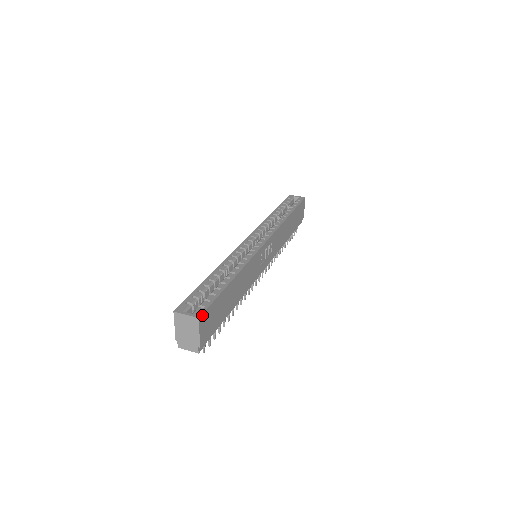
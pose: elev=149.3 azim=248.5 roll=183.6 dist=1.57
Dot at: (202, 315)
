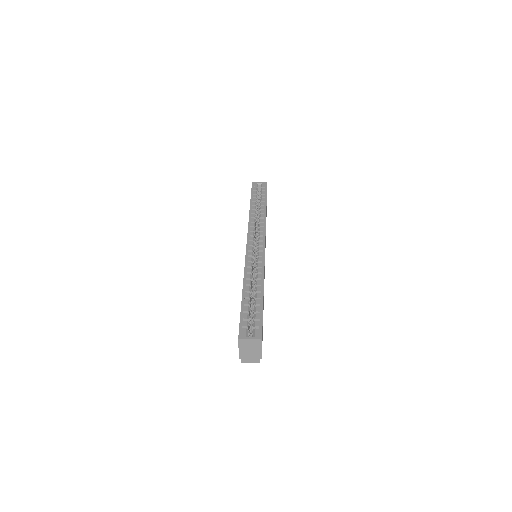
Dot at: occluded
